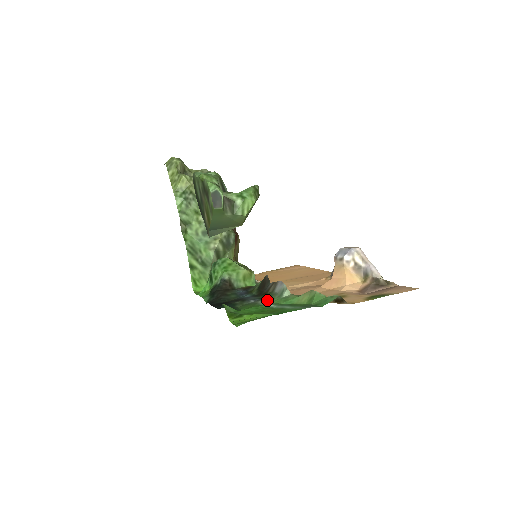
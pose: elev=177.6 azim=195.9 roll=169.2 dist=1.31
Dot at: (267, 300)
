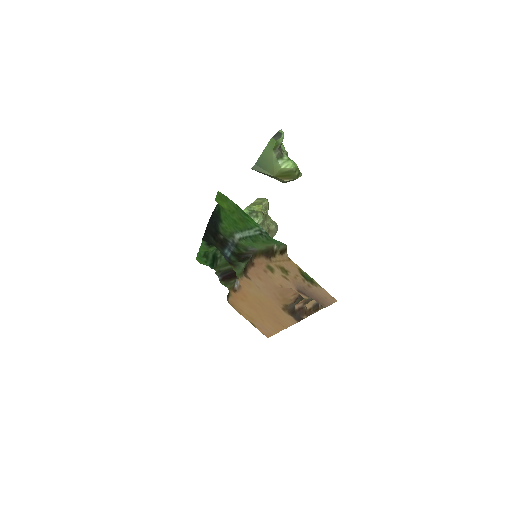
Dot at: (240, 245)
